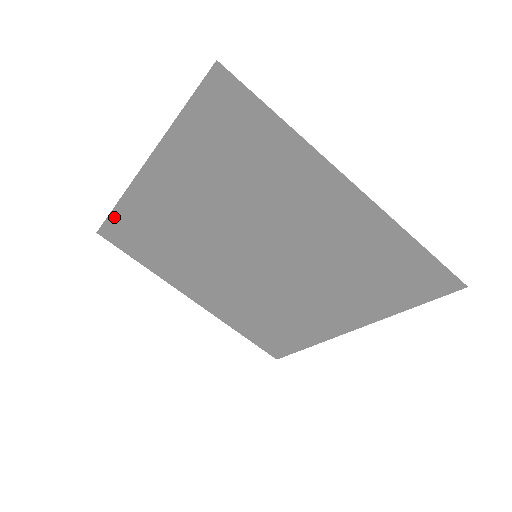
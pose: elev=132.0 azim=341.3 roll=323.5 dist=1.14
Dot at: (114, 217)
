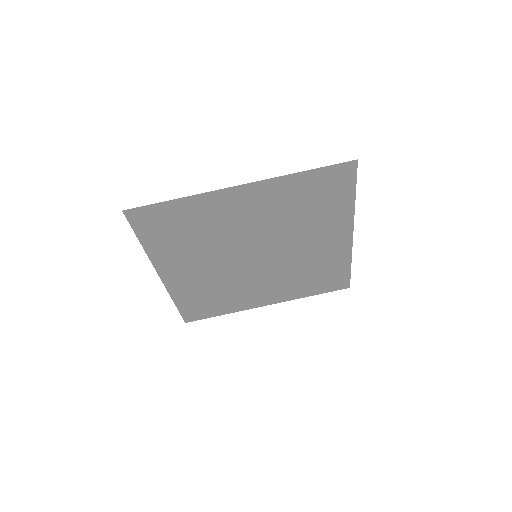
Dot at: (163, 205)
